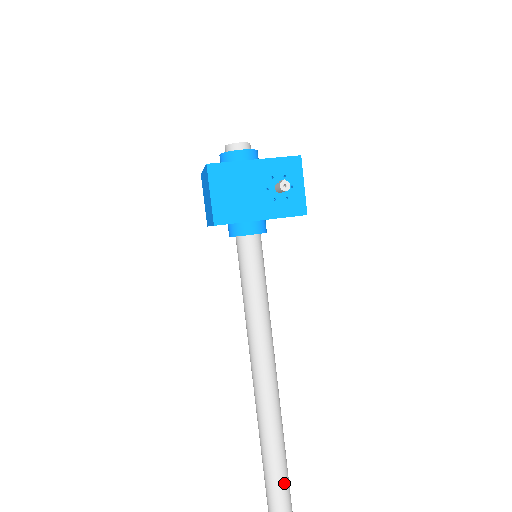
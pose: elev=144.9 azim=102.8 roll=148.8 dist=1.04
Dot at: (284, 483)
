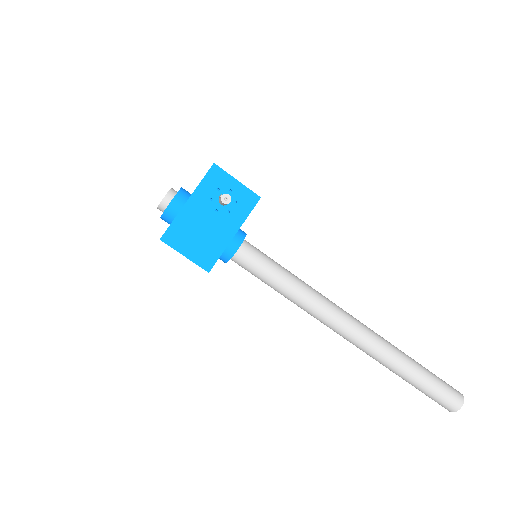
Dot at: (425, 375)
